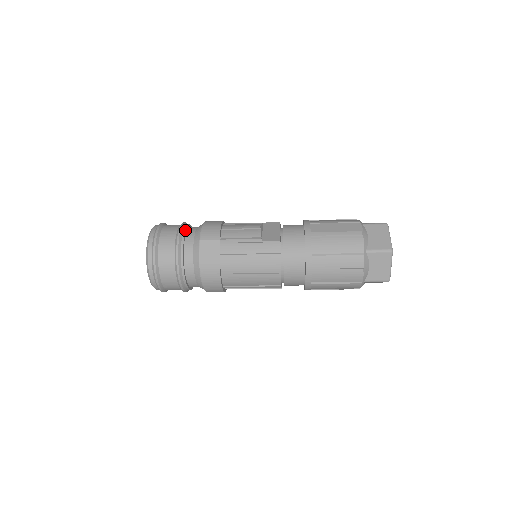
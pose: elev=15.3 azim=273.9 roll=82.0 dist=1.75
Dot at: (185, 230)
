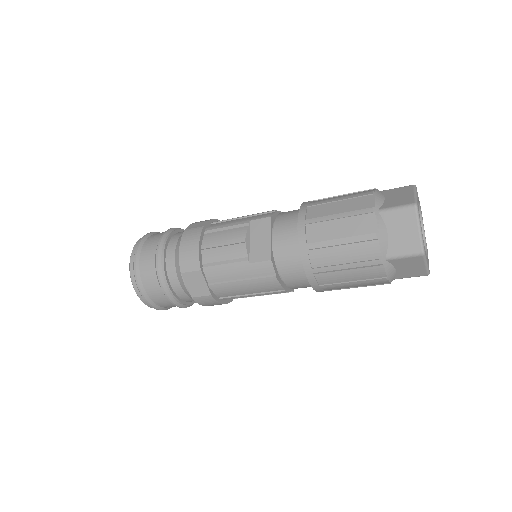
Dot at: (163, 257)
